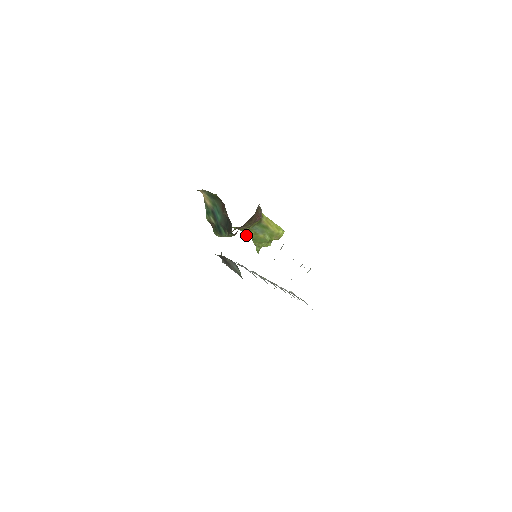
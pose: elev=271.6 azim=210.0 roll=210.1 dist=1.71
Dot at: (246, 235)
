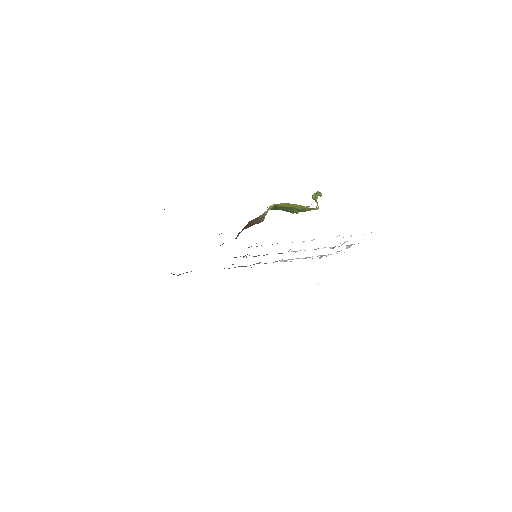
Dot at: occluded
